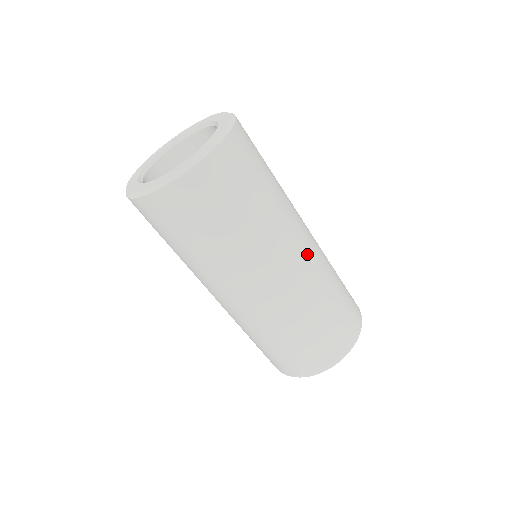
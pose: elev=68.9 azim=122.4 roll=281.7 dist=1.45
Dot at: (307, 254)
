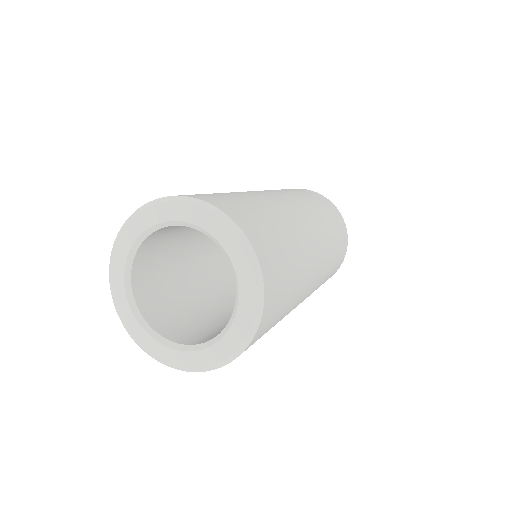
Dot at: (319, 243)
